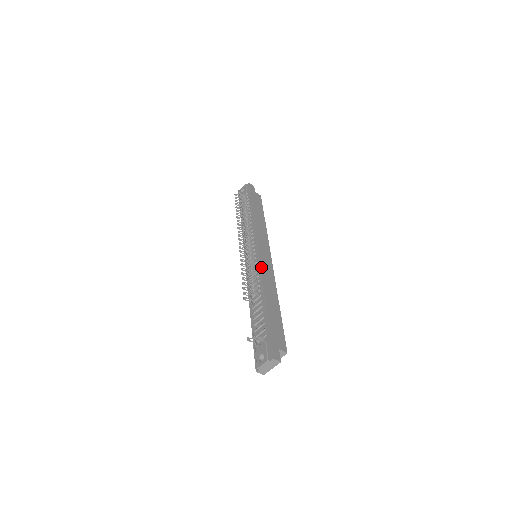
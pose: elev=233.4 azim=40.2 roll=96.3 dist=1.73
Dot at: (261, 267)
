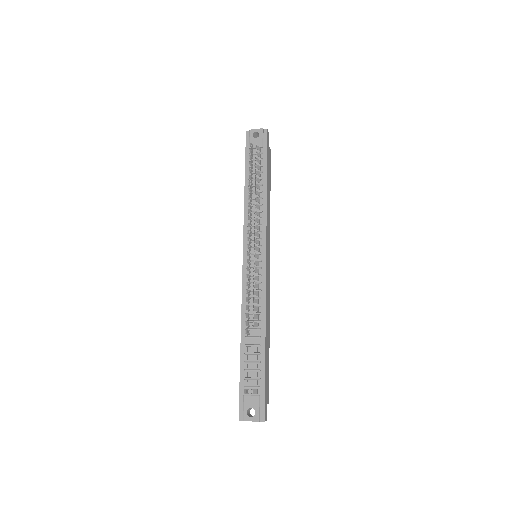
Dot at: (266, 287)
